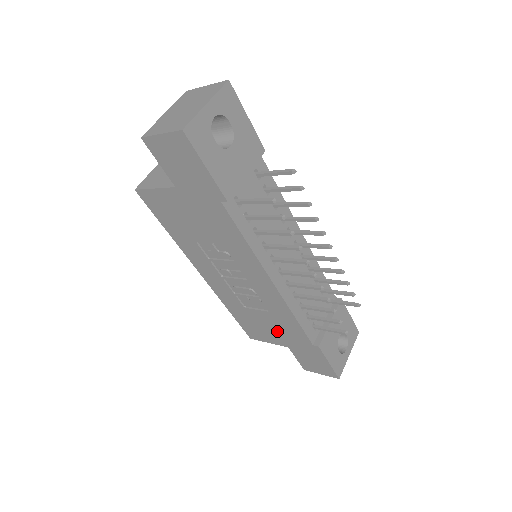
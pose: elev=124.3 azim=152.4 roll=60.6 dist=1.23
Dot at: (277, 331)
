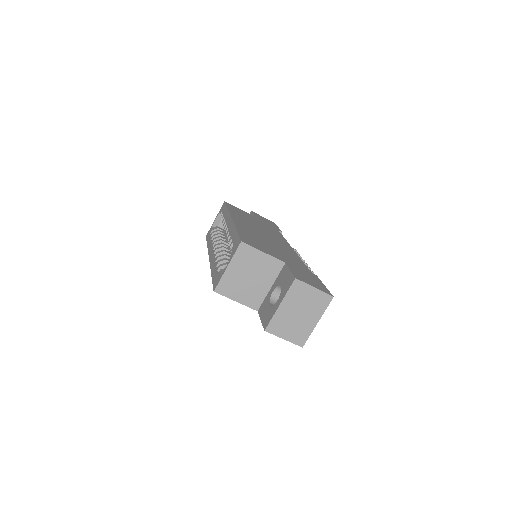
Dot at: occluded
